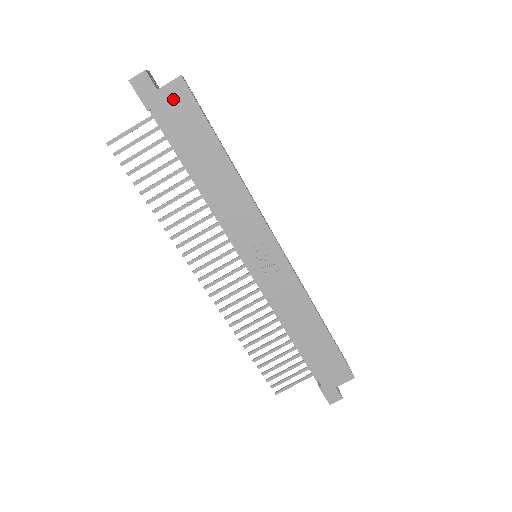
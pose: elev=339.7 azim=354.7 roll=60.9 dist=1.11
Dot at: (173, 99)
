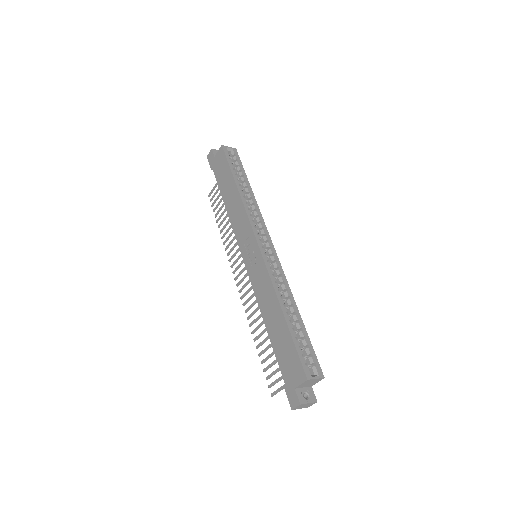
Dot at: (219, 159)
